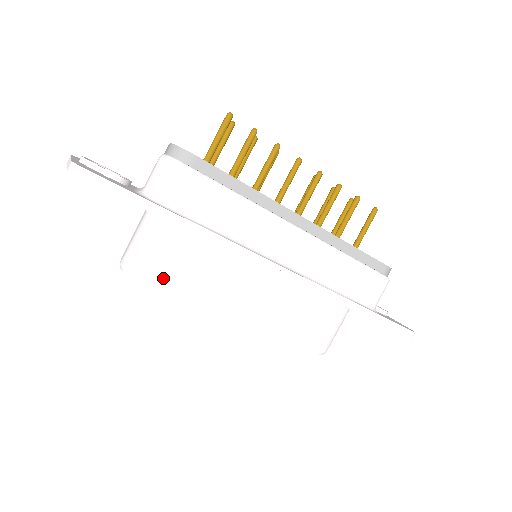
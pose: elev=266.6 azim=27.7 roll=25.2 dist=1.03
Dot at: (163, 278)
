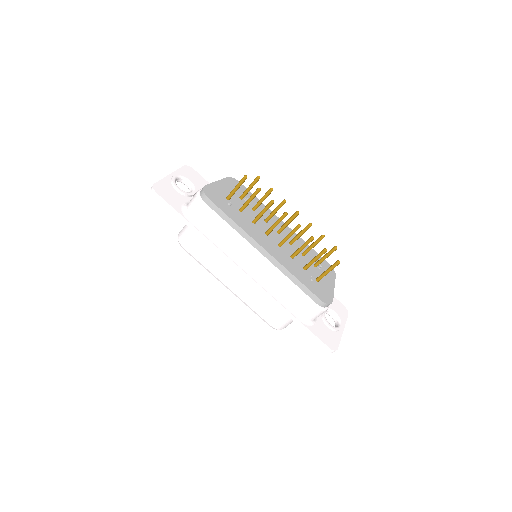
Dot at: (190, 248)
